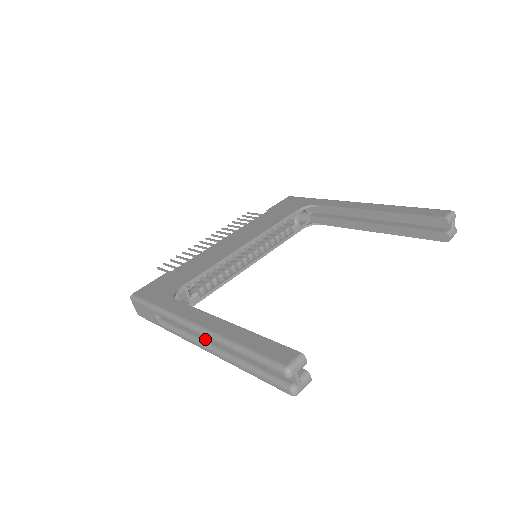
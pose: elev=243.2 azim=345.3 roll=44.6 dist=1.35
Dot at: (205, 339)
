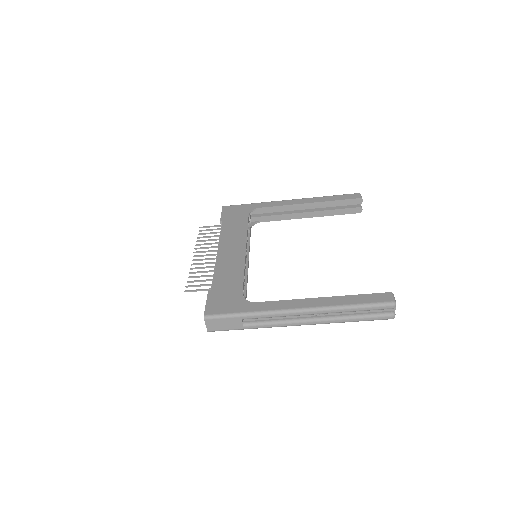
Dot at: (304, 317)
